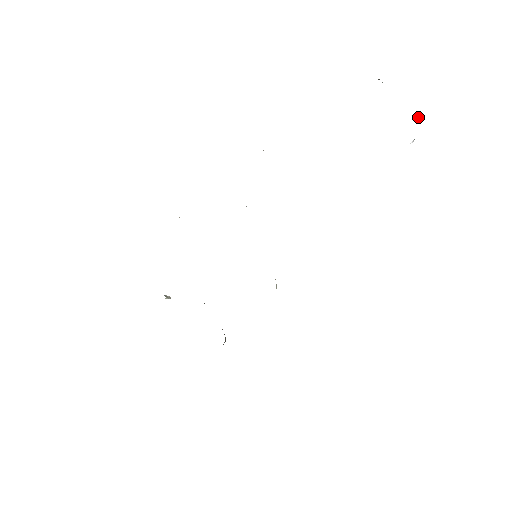
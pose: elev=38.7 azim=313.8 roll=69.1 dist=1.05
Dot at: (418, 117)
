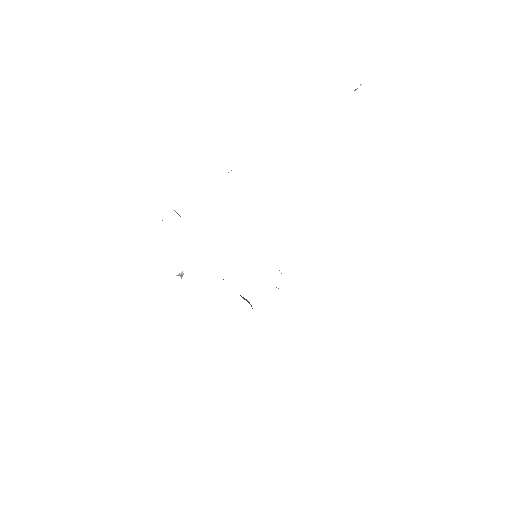
Dot at: occluded
